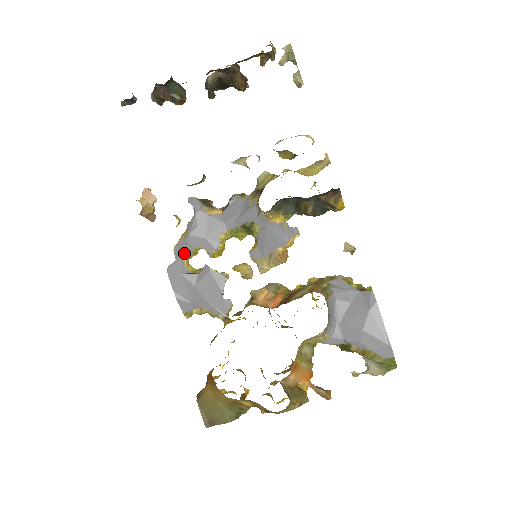
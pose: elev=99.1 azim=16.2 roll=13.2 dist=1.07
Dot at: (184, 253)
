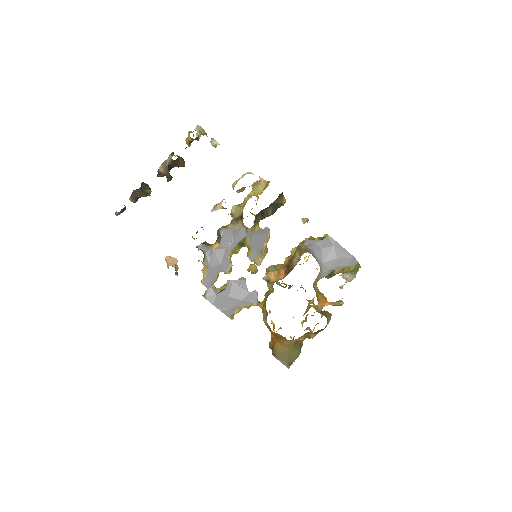
Dot at: (212, 281)
